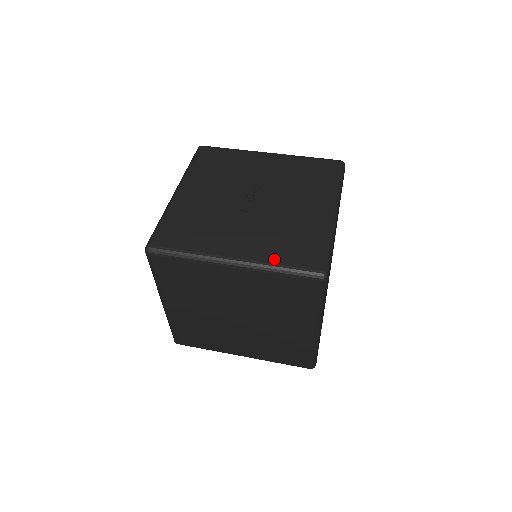
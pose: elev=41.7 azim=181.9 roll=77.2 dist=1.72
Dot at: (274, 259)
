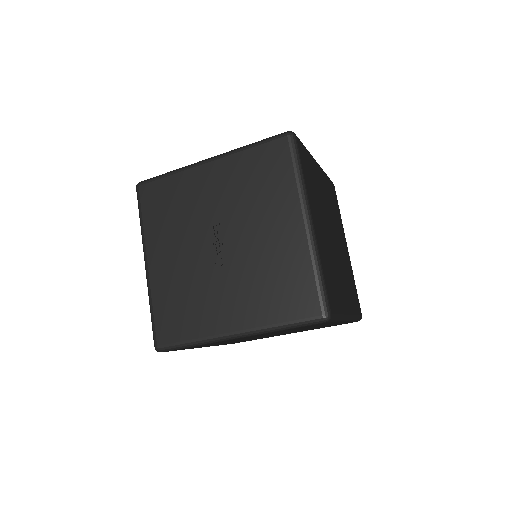
Dot at: (271, 318)
